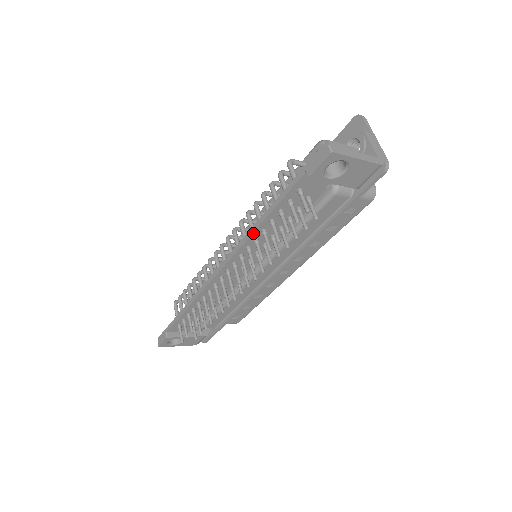
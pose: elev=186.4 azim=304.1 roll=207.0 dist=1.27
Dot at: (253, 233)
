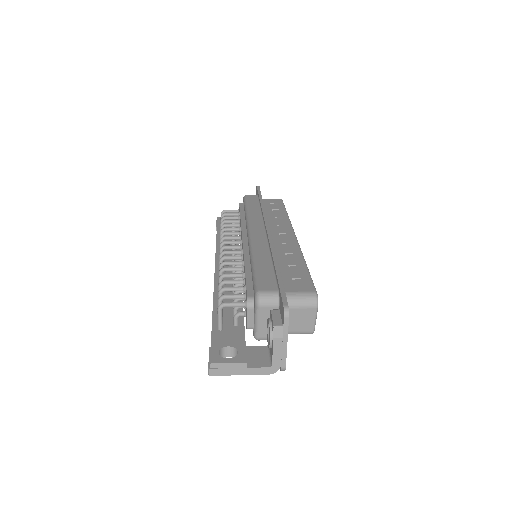
Dot at: occluded
